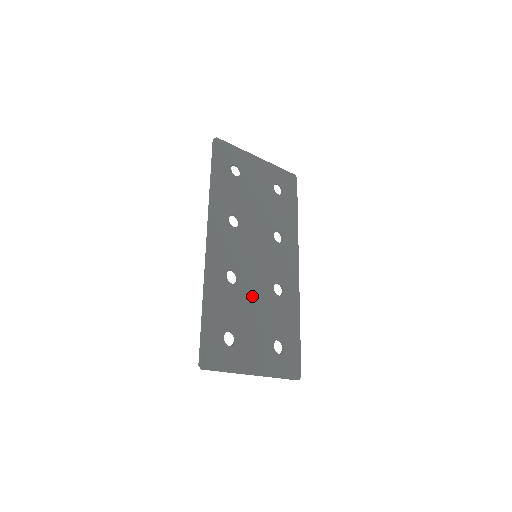
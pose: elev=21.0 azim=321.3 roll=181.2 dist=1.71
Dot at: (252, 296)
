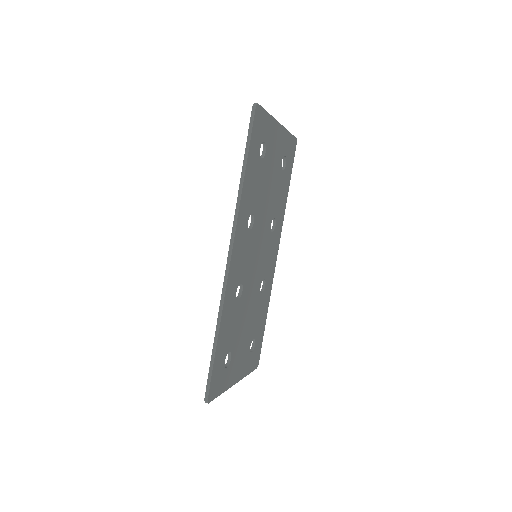
Dot at: (247, 305)
